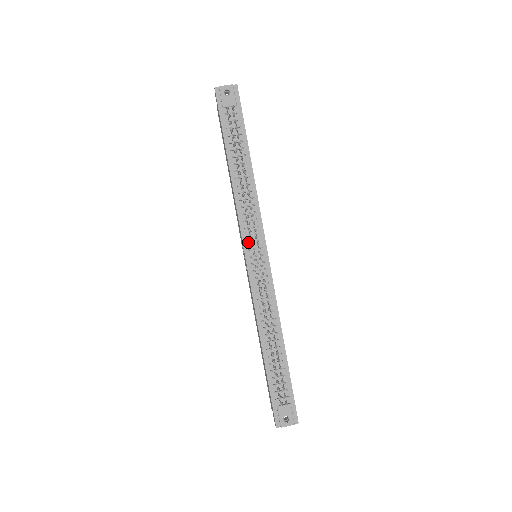
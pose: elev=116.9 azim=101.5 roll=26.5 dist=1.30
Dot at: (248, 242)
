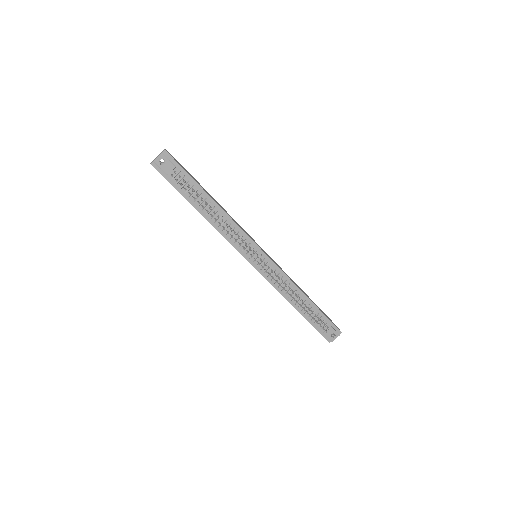
Dot at: (246, 254)
